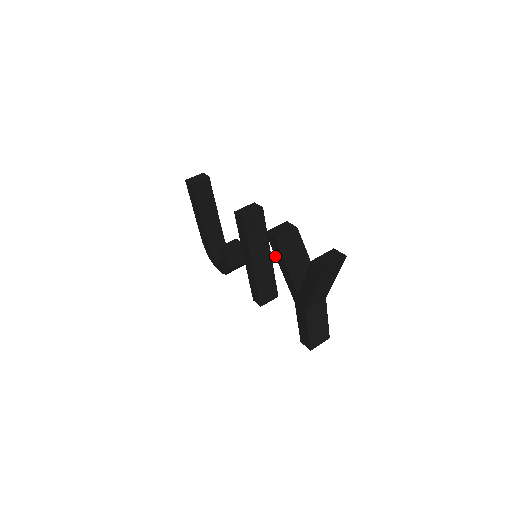
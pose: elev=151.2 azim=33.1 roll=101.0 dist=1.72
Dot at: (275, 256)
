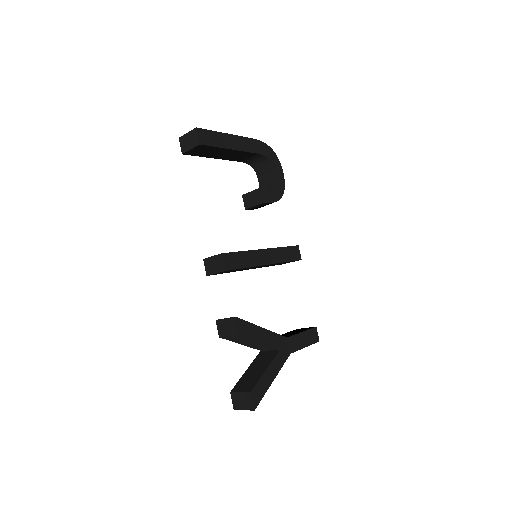
Dot at: occluded
